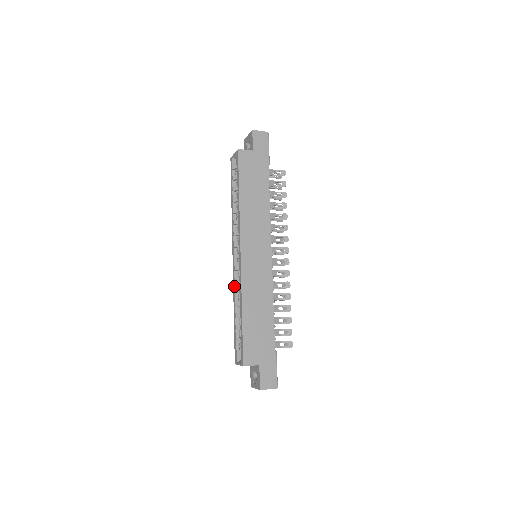
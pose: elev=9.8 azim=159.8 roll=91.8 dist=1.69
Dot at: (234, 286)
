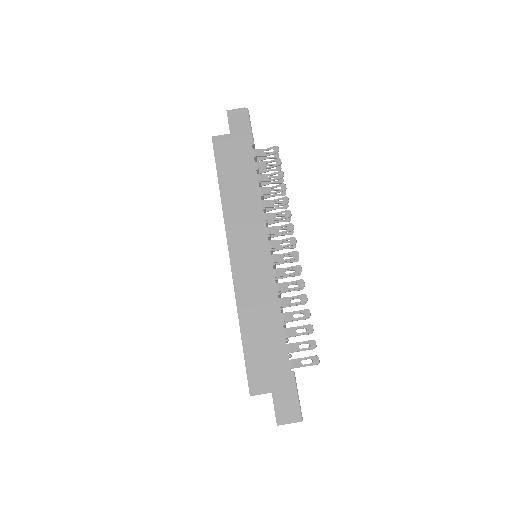
Dot at: occluded
